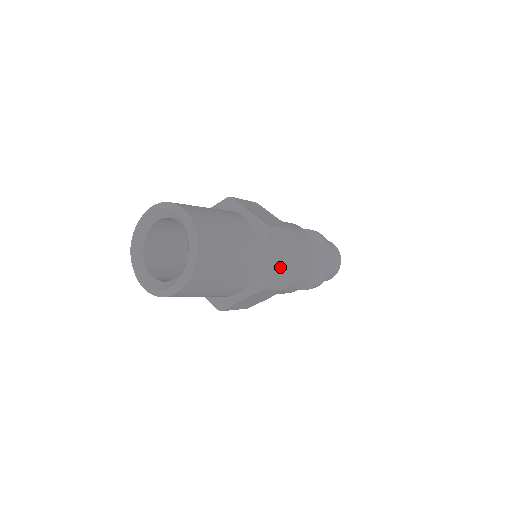
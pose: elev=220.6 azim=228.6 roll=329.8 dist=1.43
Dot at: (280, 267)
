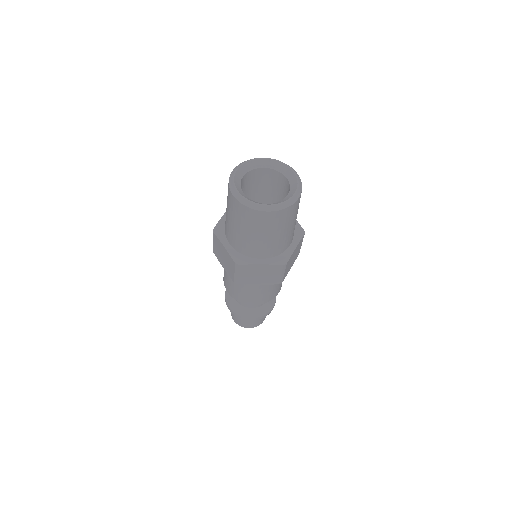
Dot at: (290, 264)
